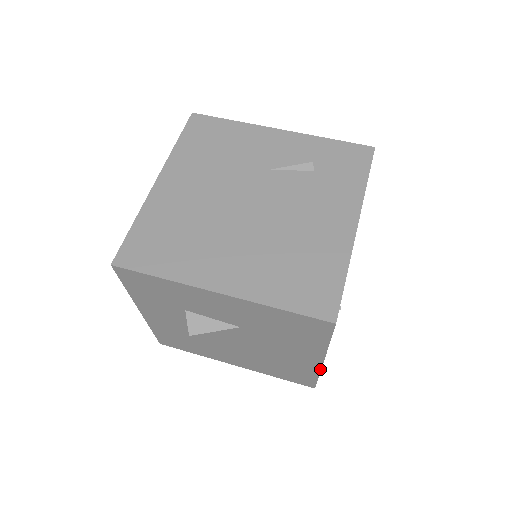
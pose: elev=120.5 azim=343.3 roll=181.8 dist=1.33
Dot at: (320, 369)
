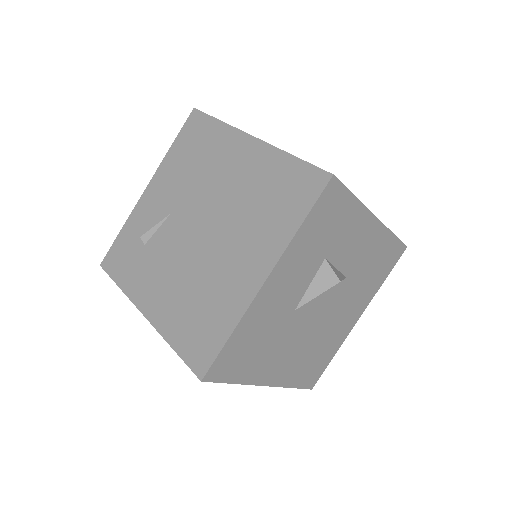
Dot at: occluded
